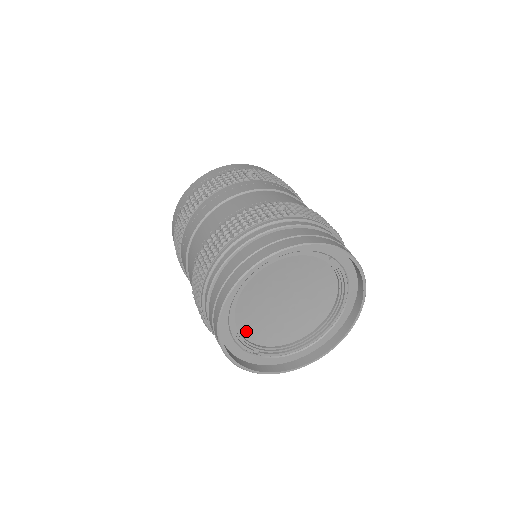
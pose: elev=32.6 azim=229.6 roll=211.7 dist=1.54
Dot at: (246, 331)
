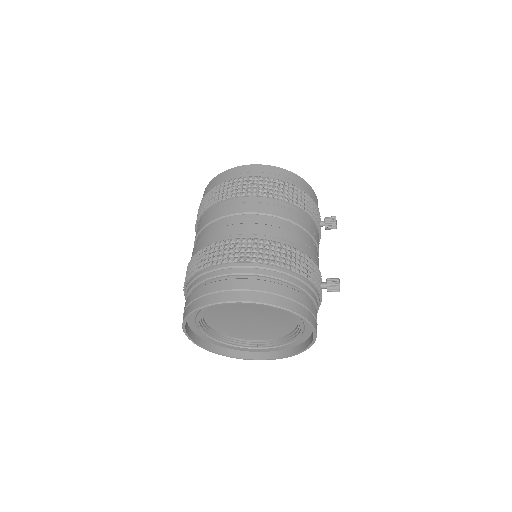
Dot at: (242, 336)
